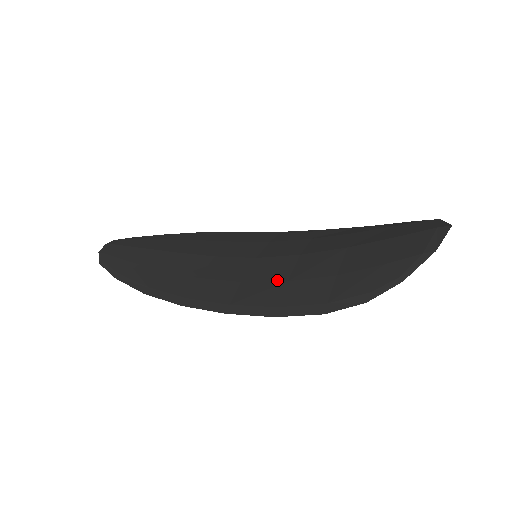
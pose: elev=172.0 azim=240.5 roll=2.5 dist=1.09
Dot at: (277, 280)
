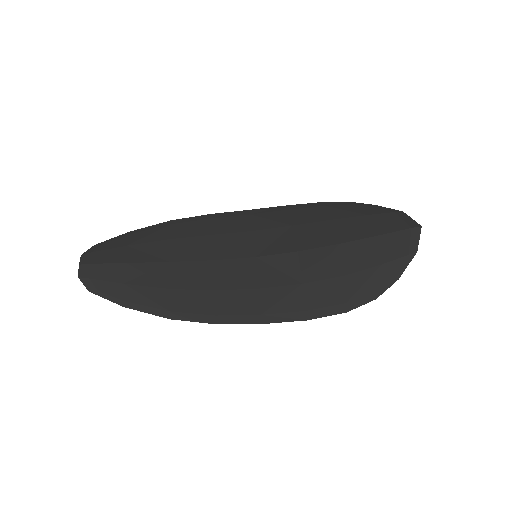
Dot at: (292, 283)
